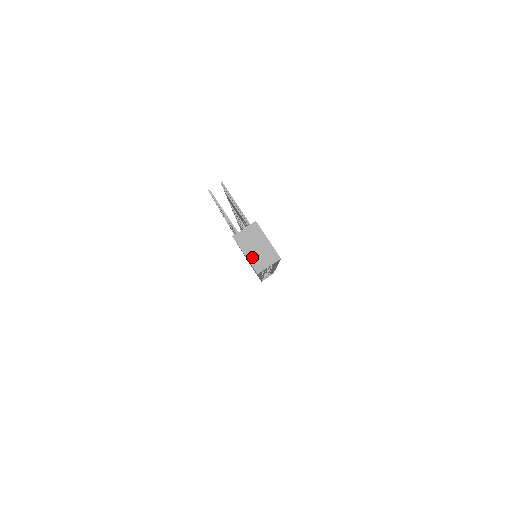
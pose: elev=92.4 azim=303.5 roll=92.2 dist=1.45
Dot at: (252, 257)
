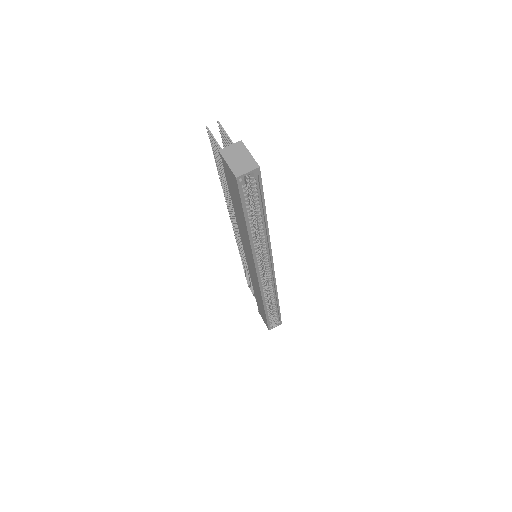
Dot at: (233, 165)
